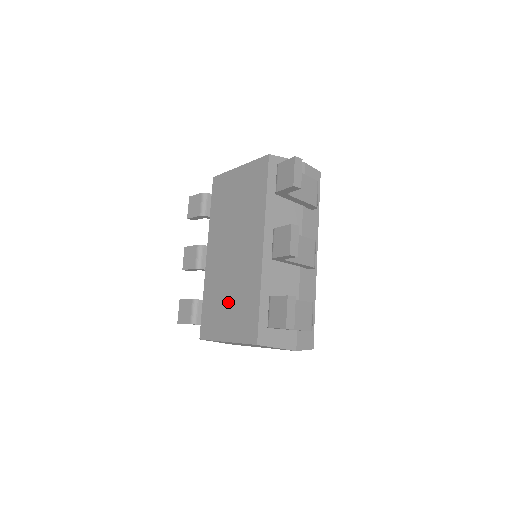
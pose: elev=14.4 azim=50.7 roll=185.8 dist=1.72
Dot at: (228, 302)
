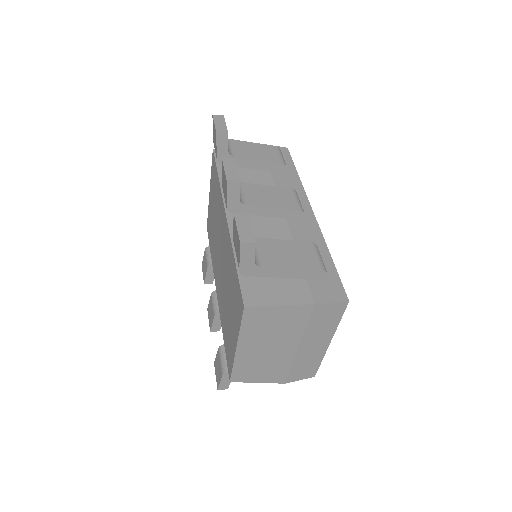
Dot at: (228, 306)
